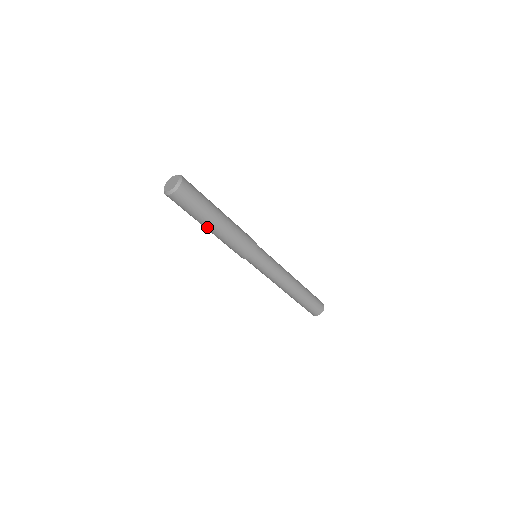
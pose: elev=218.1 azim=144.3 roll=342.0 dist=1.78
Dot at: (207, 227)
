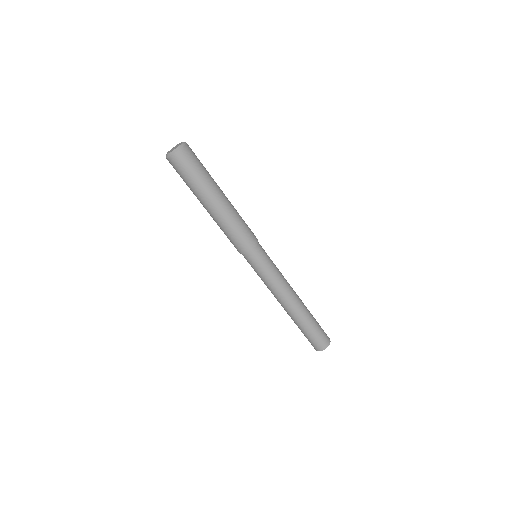
Dot at: (204, 204)
